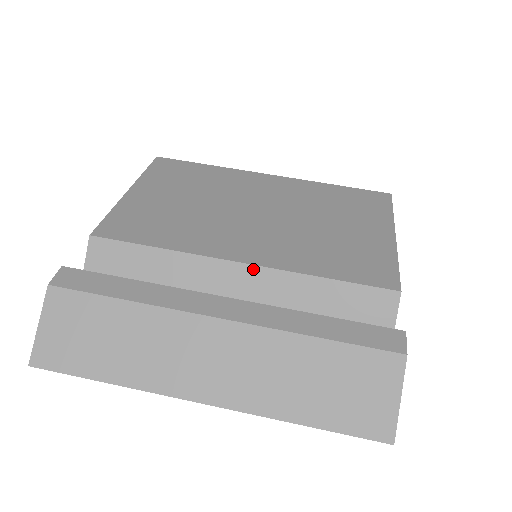
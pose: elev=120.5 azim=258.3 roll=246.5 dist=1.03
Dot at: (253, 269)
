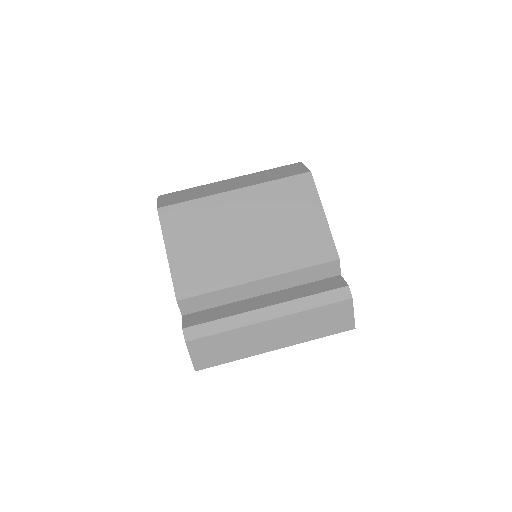
Dot at: (267, 280)
